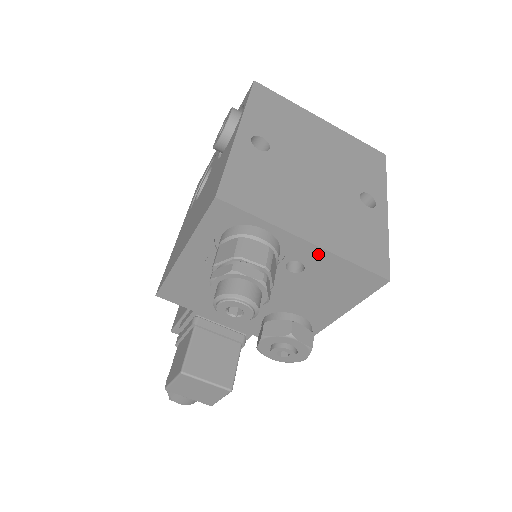
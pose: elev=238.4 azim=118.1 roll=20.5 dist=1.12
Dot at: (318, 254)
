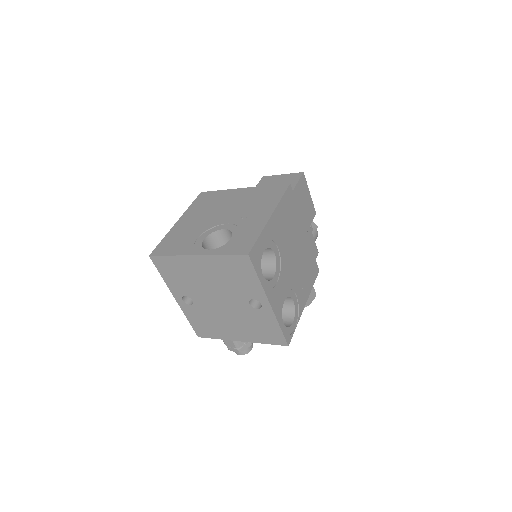
Dot at: occluded
